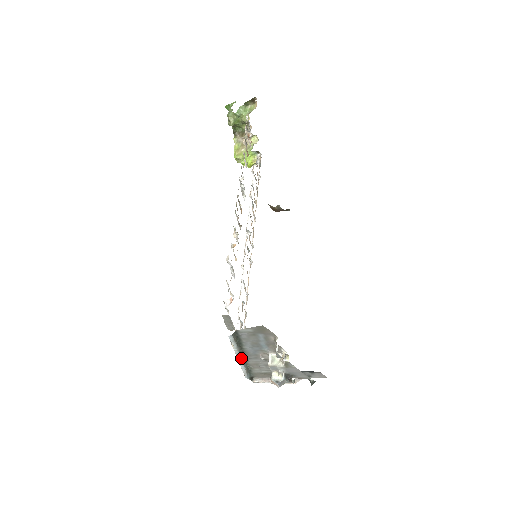
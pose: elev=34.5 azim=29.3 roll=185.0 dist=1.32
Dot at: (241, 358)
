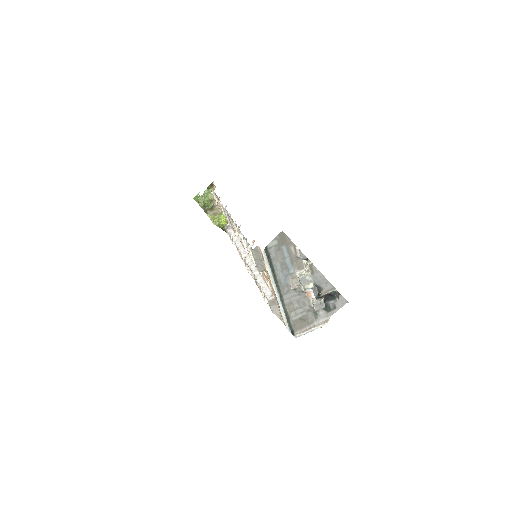
Dot at: (277, 292)
